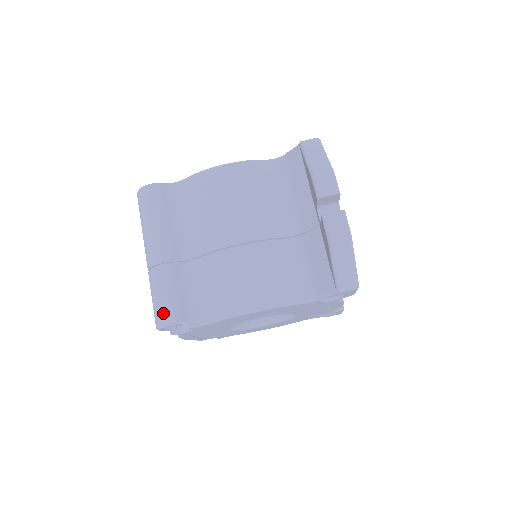
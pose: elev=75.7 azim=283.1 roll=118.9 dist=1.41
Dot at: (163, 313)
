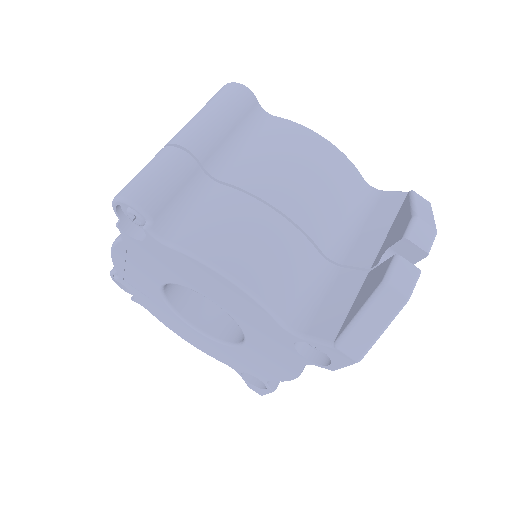
Dot at: (140, 189)
